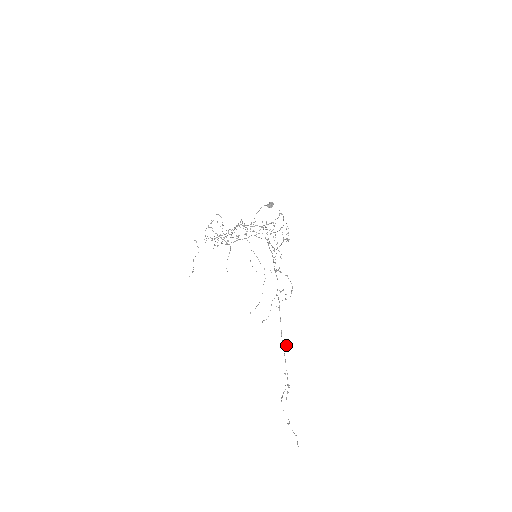
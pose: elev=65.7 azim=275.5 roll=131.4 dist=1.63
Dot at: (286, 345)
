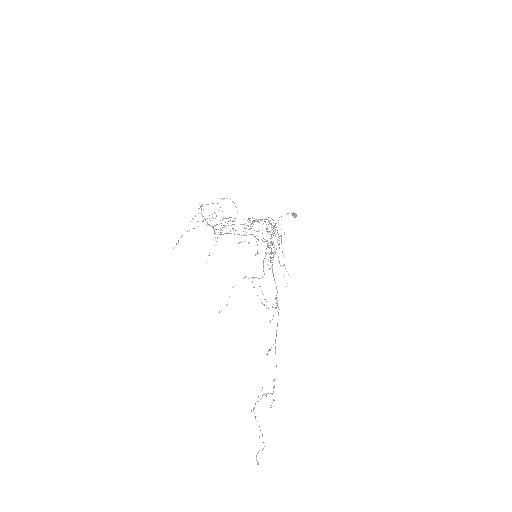
Dot at: (267, 353)
